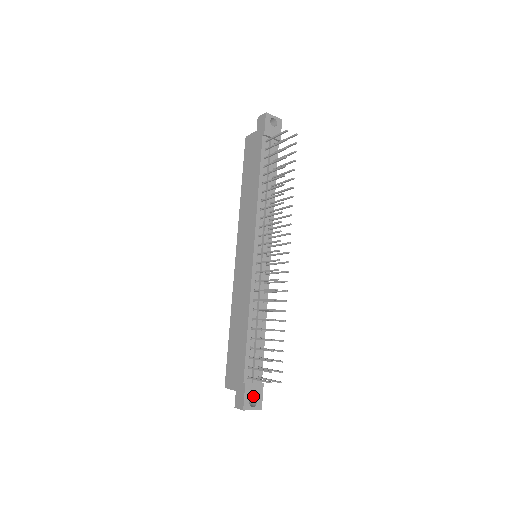
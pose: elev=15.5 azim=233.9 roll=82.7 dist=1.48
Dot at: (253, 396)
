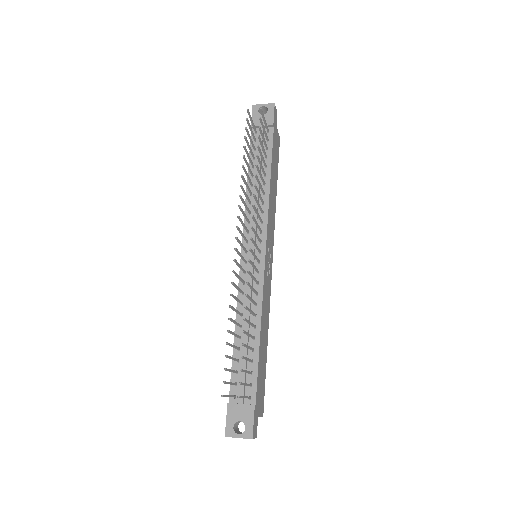
Dot at: (239, 420)
